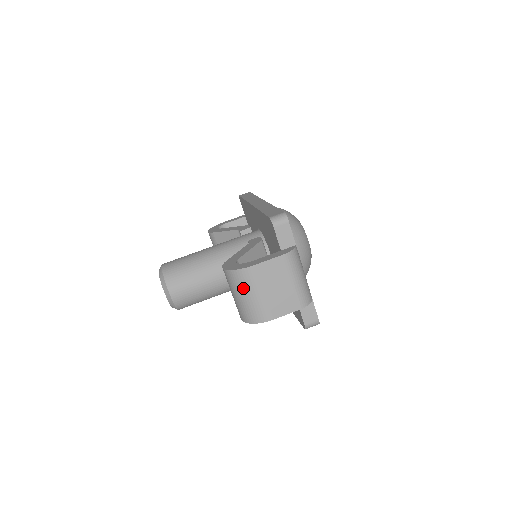
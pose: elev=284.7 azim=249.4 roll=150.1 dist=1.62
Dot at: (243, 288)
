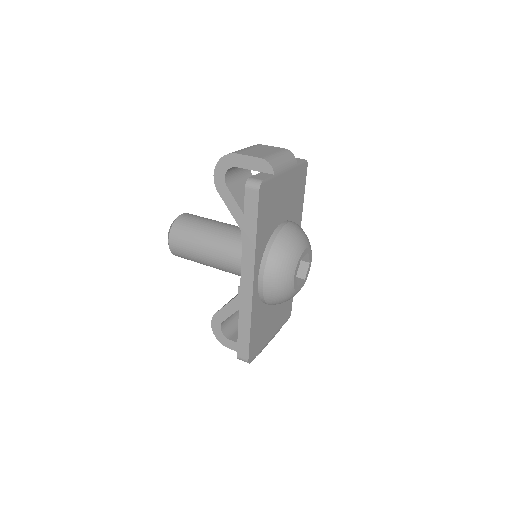
Dot at: occluded
